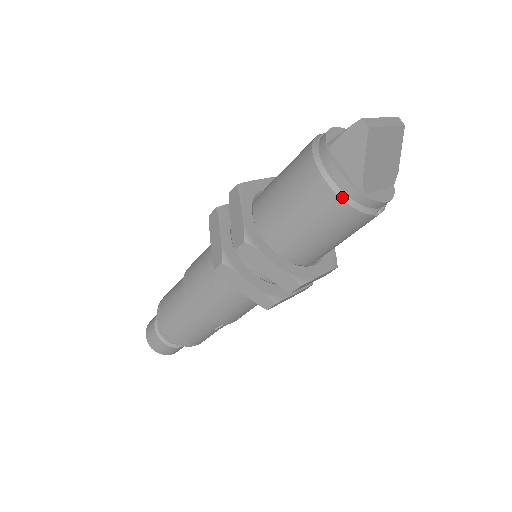
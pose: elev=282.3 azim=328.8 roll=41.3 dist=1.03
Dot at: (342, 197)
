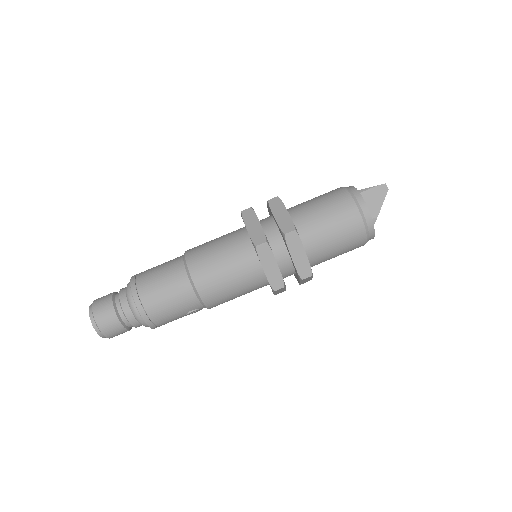
Dot at: (364, 222)
